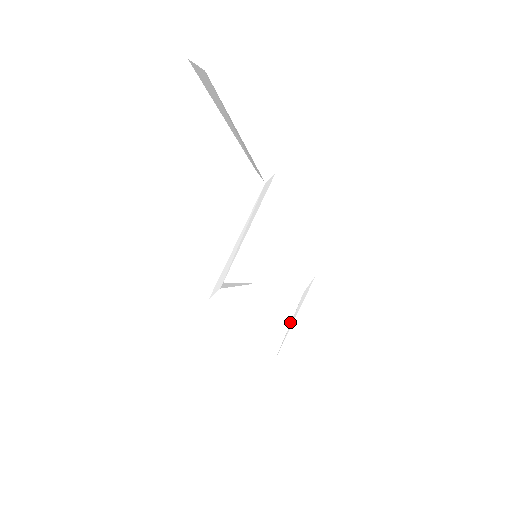
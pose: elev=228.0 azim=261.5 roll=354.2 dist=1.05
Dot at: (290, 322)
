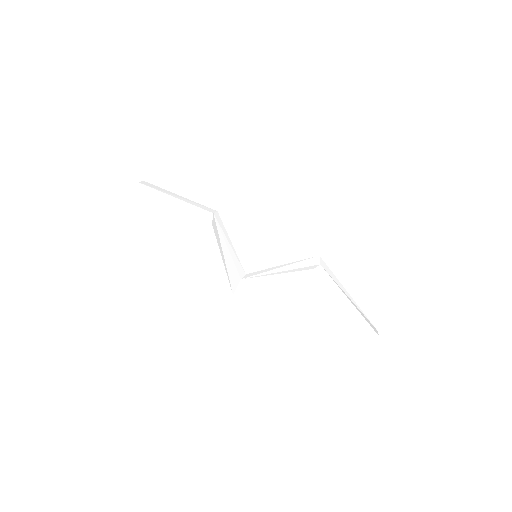
Dot at: (341, 292)
